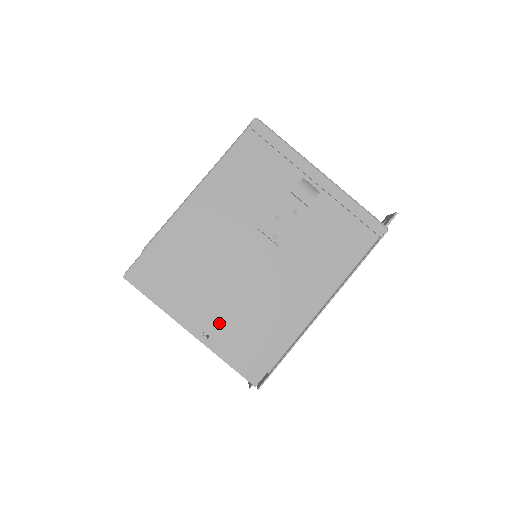
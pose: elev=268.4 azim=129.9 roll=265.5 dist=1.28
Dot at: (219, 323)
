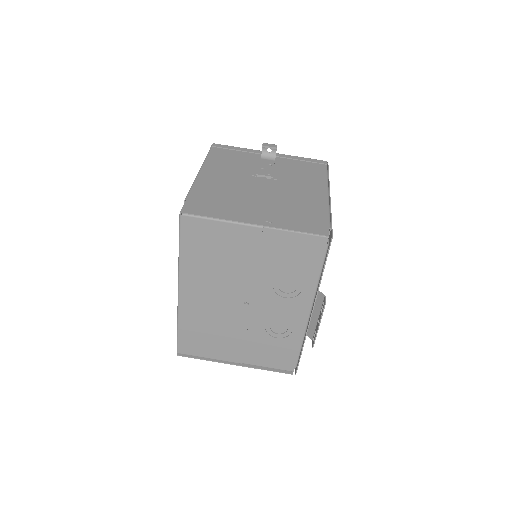
Dot at: (271, 215)
